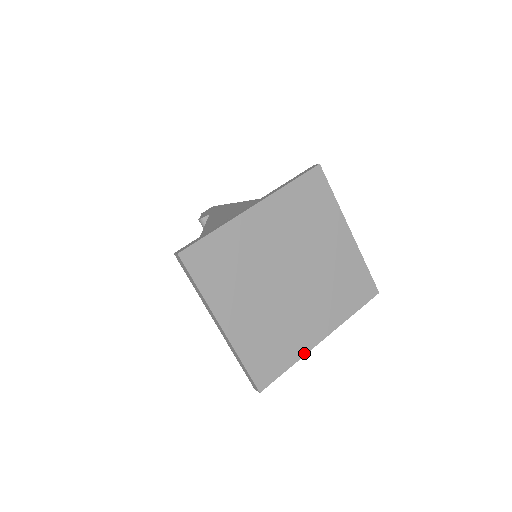
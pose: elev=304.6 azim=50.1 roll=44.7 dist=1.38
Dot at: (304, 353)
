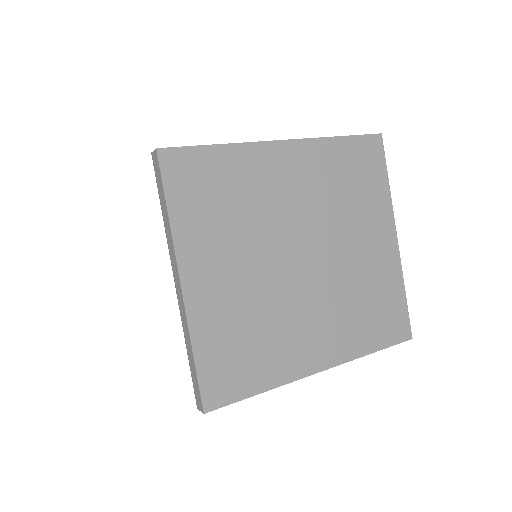
Dot at: (288, 380)
